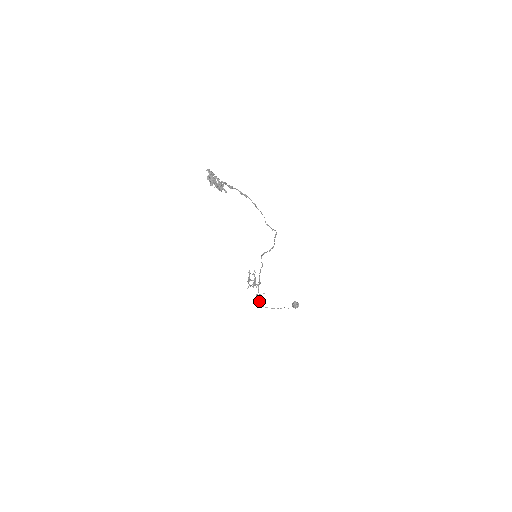
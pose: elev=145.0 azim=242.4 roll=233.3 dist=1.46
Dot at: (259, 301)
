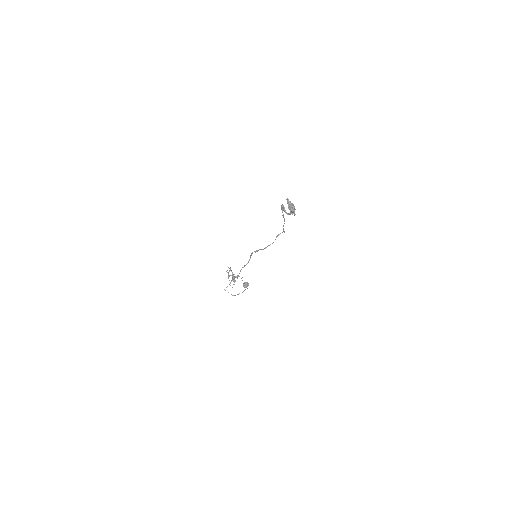
Dot at: (228, 292)
